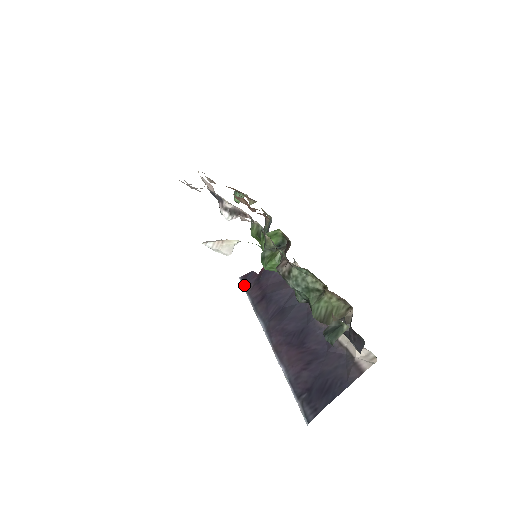
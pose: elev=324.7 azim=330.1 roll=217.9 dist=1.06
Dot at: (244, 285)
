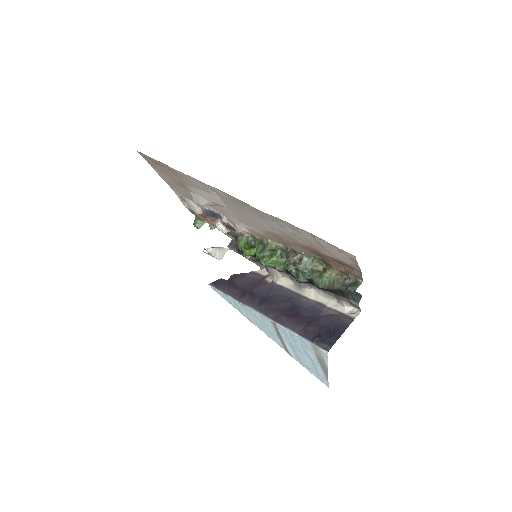
Dot at: (218, 288)
